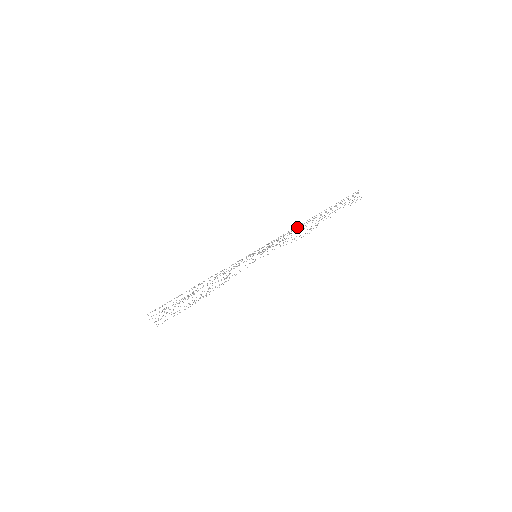
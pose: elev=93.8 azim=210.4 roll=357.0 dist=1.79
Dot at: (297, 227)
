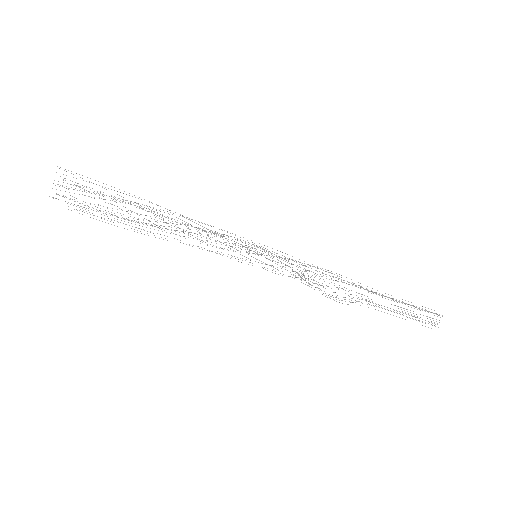
Dot at: occluded
